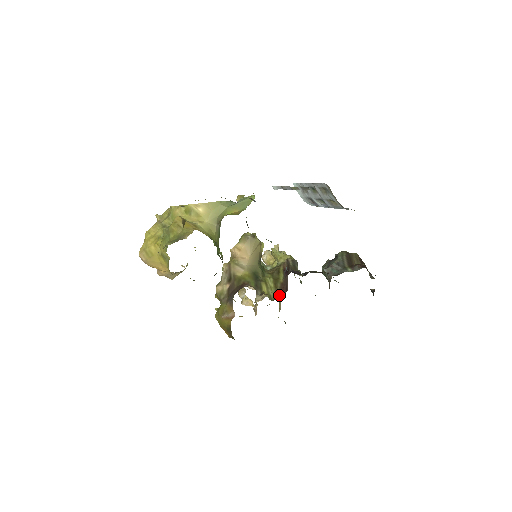
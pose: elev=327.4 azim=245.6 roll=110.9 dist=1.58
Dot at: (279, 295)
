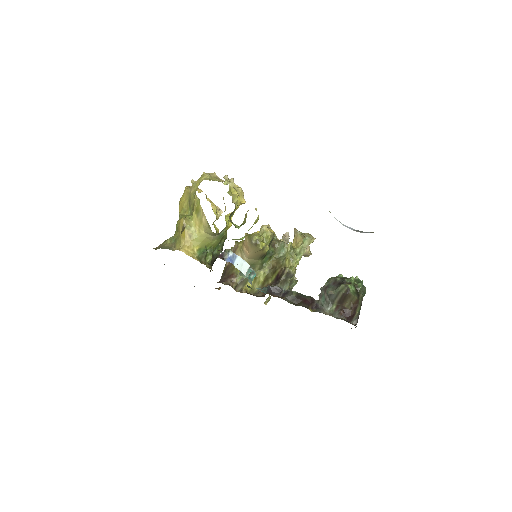
Dot at: (260, 293)
